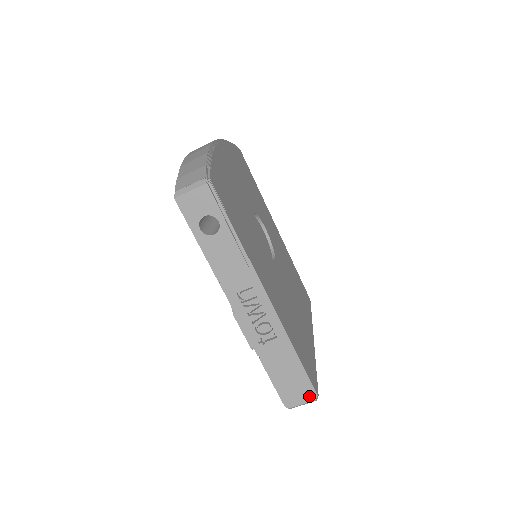
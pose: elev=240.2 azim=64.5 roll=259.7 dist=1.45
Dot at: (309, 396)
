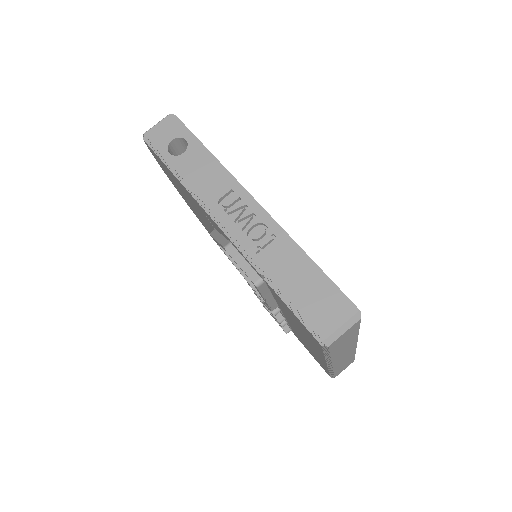
Dot at: (346, 309)
